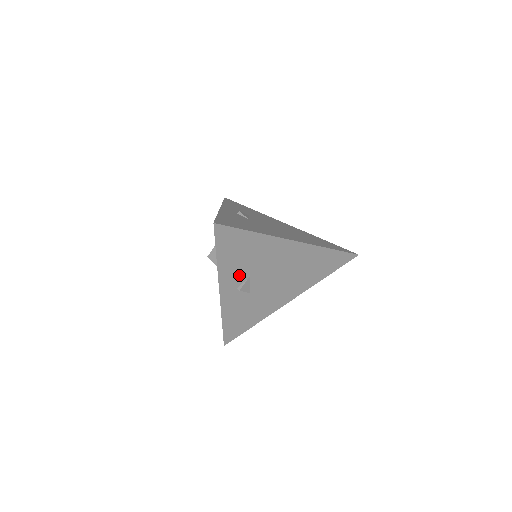
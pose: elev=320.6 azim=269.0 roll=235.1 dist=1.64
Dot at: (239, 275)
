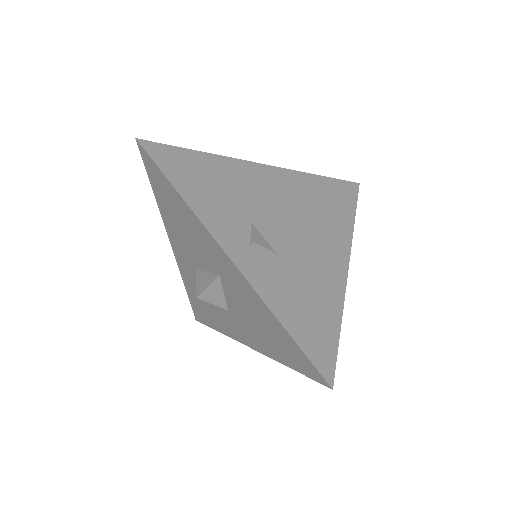
Dot at: occluded
